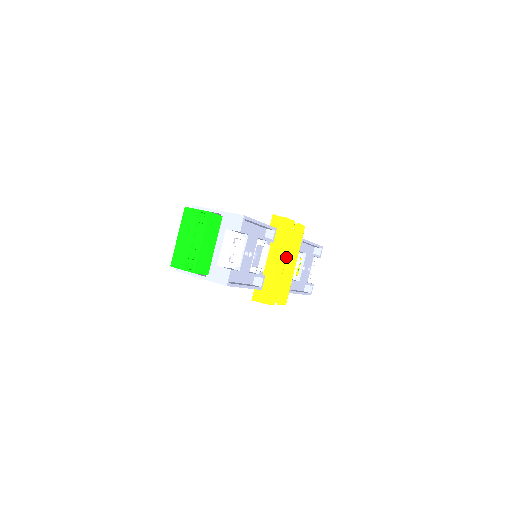
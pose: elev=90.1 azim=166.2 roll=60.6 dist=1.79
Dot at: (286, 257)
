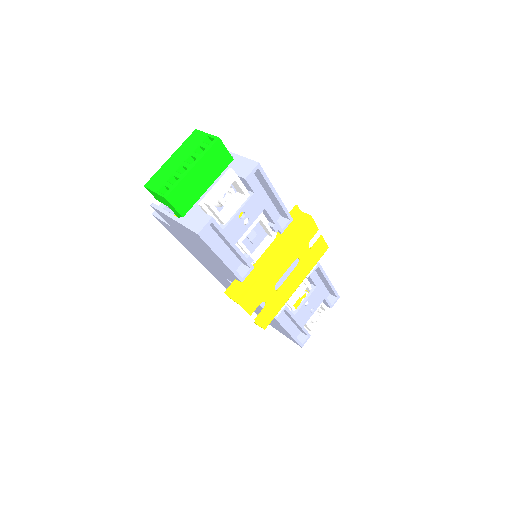
Dot at: occluded
